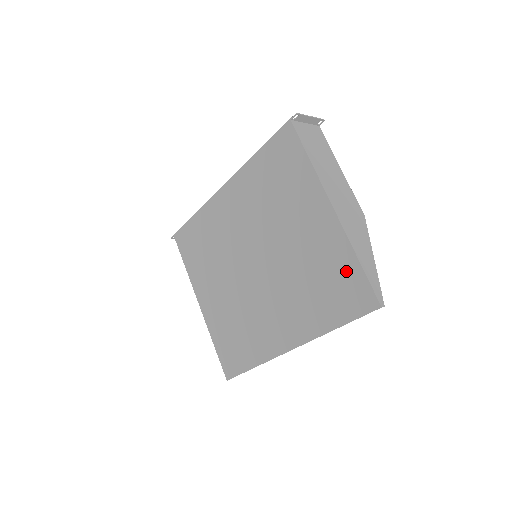
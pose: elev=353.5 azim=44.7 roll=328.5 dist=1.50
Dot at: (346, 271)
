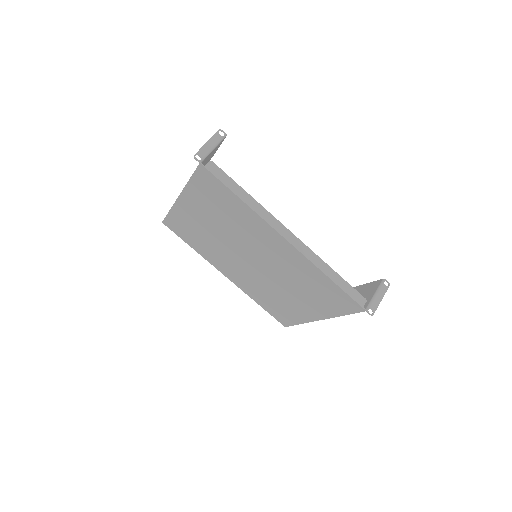
Dot at: (290, 317)
